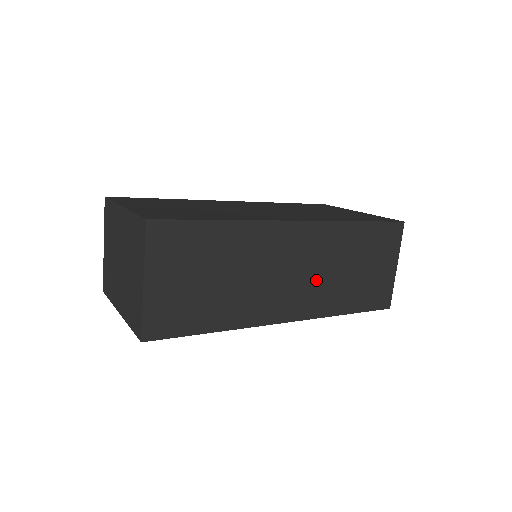
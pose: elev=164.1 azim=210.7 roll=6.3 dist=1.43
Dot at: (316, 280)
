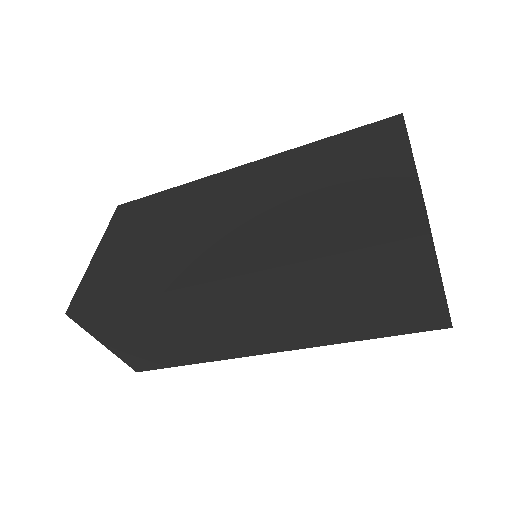
Dot at: (286, 320)
